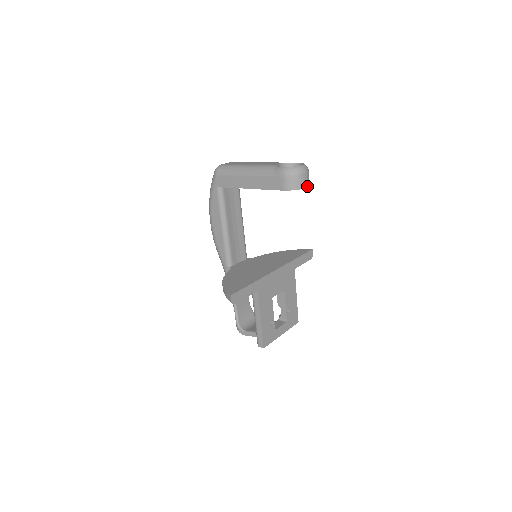
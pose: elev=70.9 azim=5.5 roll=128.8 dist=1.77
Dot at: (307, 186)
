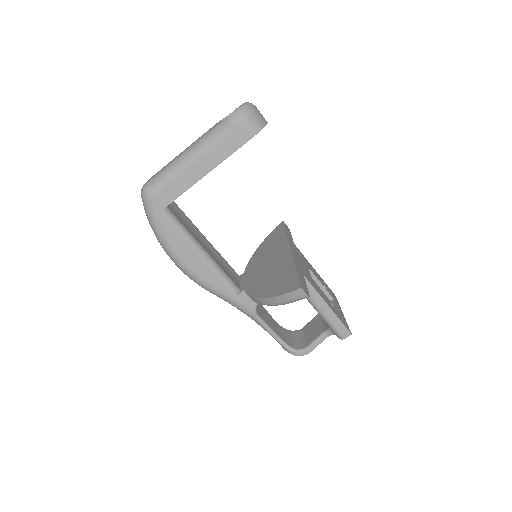
Dot at: (266, 121)
